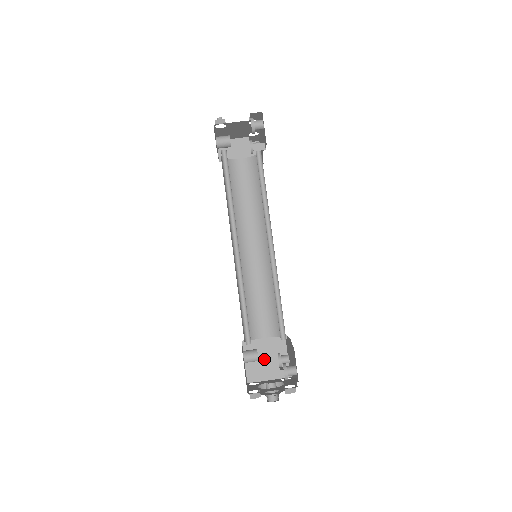
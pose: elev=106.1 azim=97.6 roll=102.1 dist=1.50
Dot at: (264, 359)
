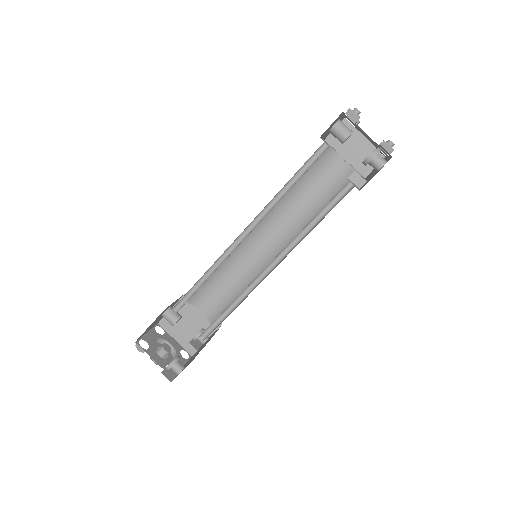
Dot at: (186, 323)
